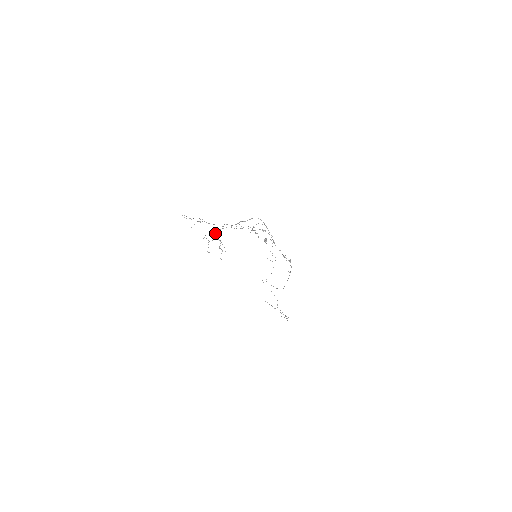
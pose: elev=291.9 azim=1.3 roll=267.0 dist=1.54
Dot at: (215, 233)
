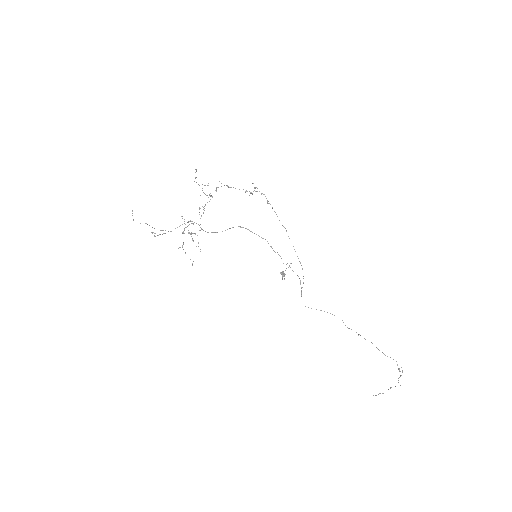
Dot at: (182, 233)
